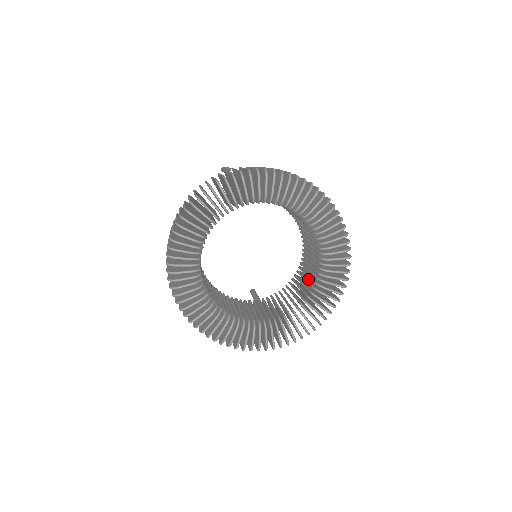
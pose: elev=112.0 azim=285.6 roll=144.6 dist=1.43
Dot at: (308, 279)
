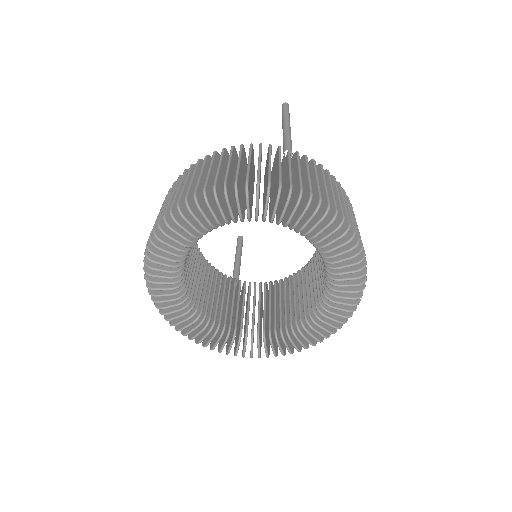
Dot at: occluded
